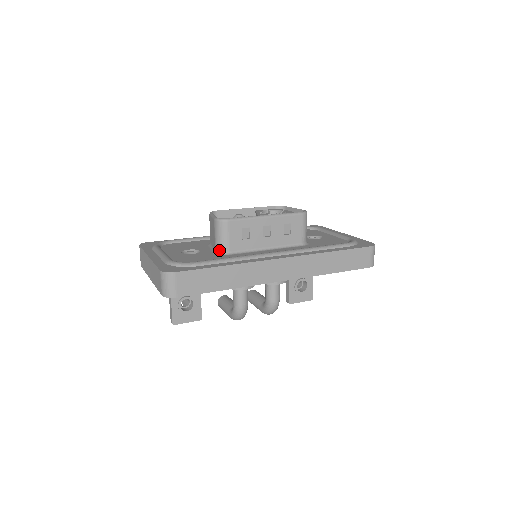
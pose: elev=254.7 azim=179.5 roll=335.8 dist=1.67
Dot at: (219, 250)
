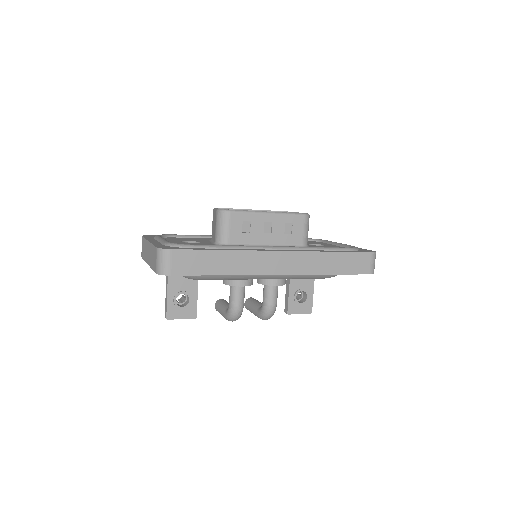
Dot at: (219, 241)
